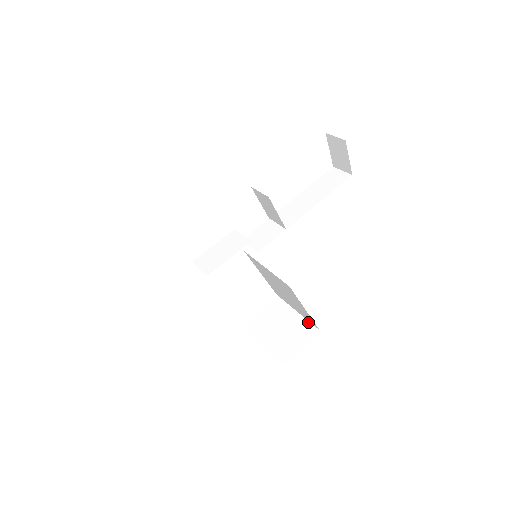
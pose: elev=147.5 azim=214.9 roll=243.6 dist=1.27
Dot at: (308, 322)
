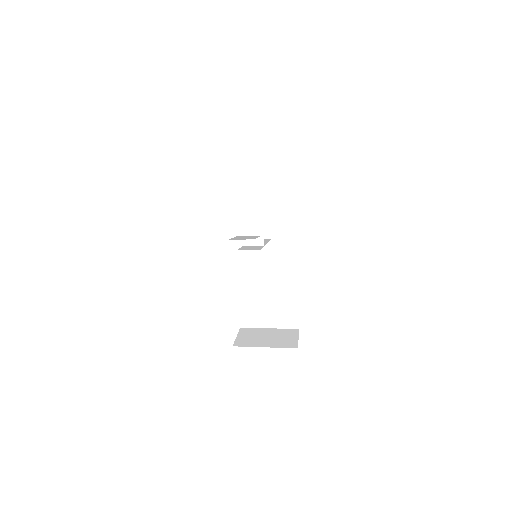
Dot at: (286, 329)
